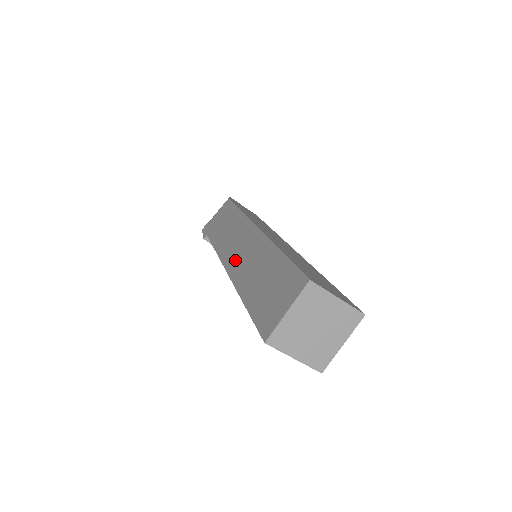
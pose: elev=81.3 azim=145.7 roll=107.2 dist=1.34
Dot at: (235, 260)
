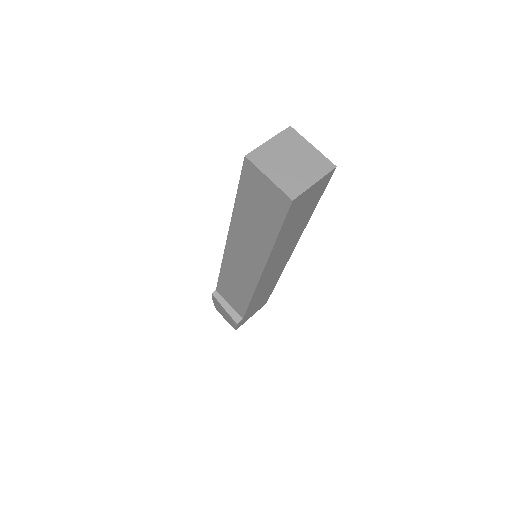
Dot at: occluded
